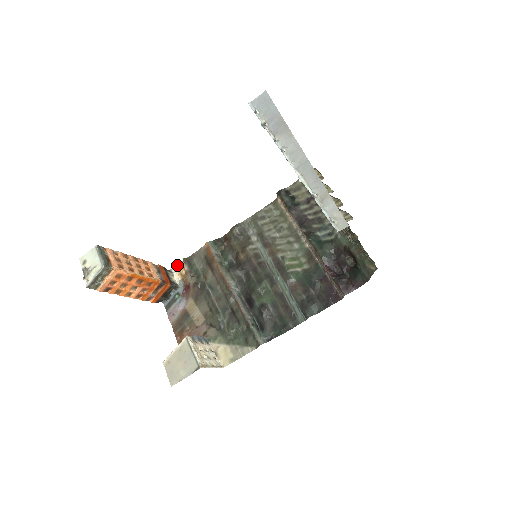
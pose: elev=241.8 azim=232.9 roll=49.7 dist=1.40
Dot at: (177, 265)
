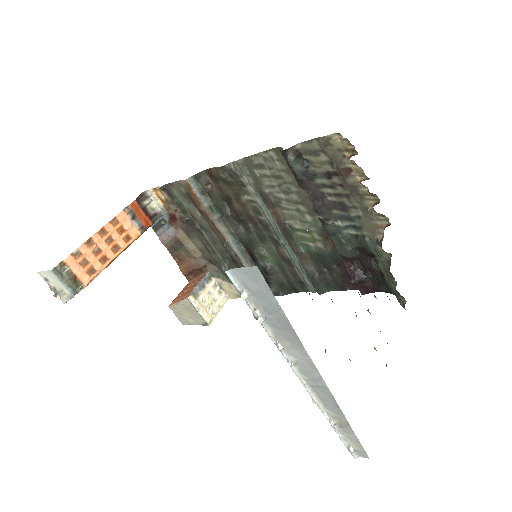
Dot at: occluded
